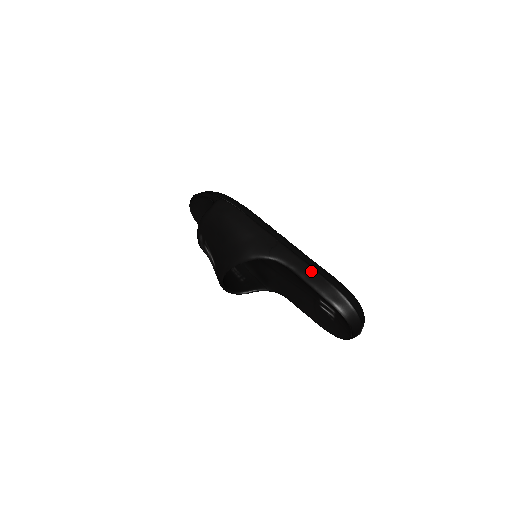
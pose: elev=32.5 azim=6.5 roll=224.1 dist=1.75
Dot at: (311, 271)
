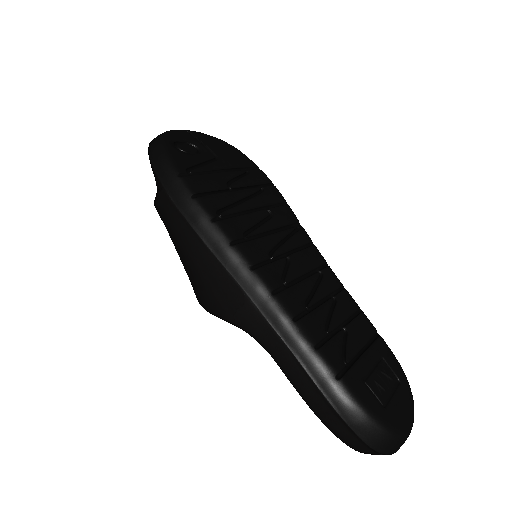
Dot at: (297, 369)
